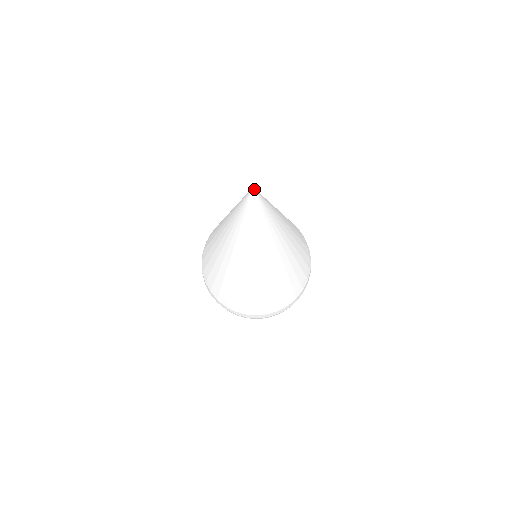
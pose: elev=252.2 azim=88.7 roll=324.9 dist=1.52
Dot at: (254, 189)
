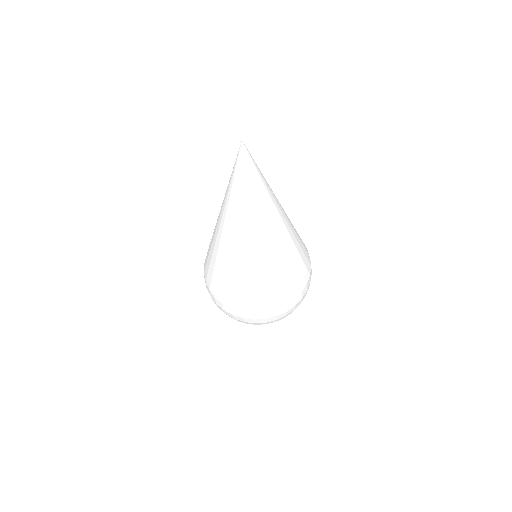
Dot at: (243, 144)
